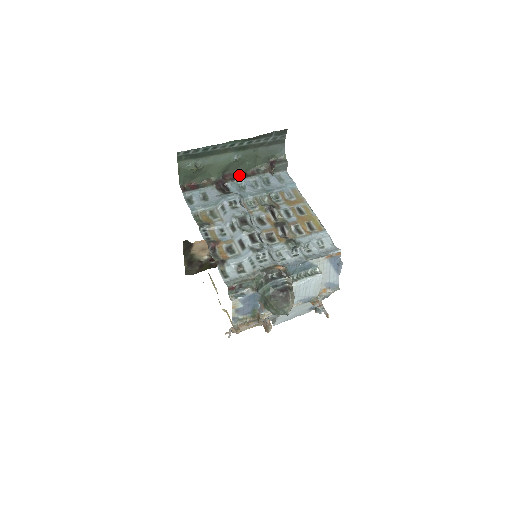
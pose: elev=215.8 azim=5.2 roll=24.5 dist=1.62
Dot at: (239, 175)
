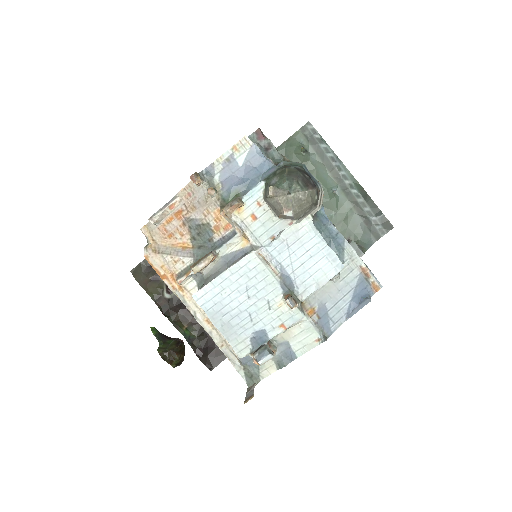
Dot at: occluded
